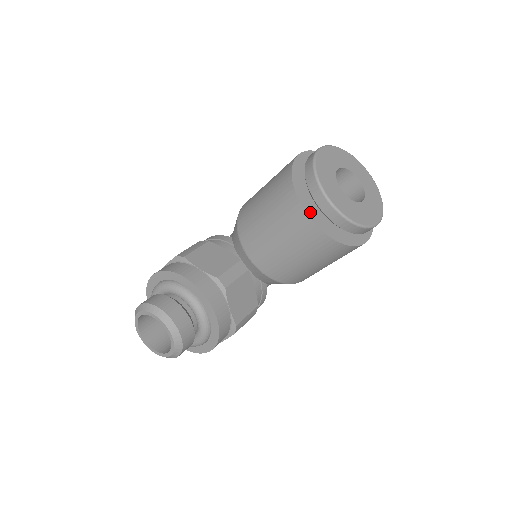
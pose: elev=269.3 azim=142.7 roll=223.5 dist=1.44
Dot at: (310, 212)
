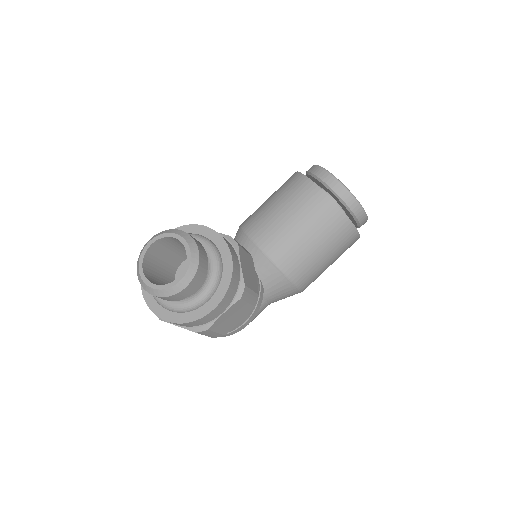
Dot at: (317, 186)
